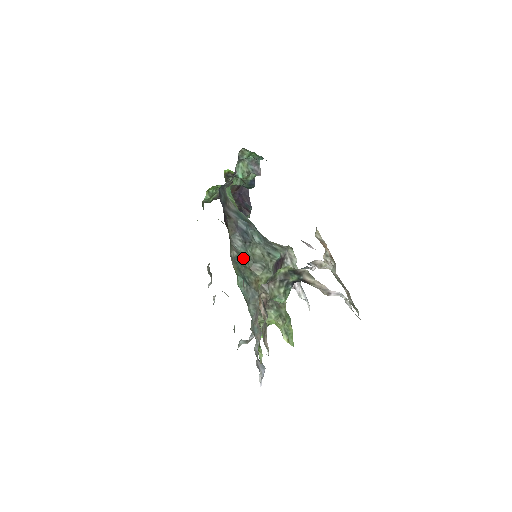
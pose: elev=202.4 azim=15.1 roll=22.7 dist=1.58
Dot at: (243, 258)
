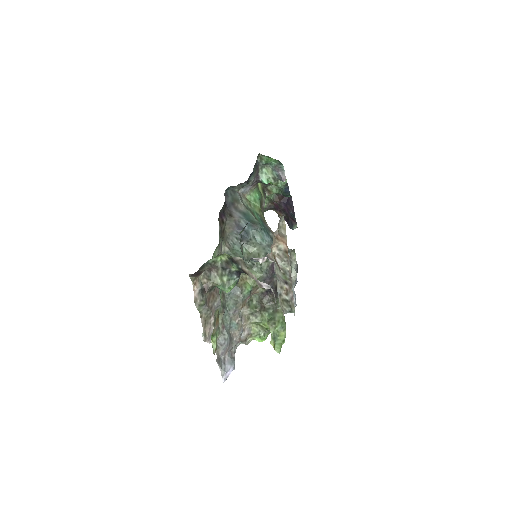
Dot at: (235, 255)
